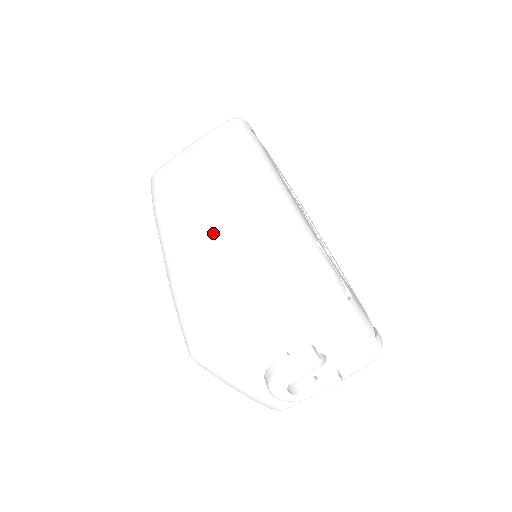
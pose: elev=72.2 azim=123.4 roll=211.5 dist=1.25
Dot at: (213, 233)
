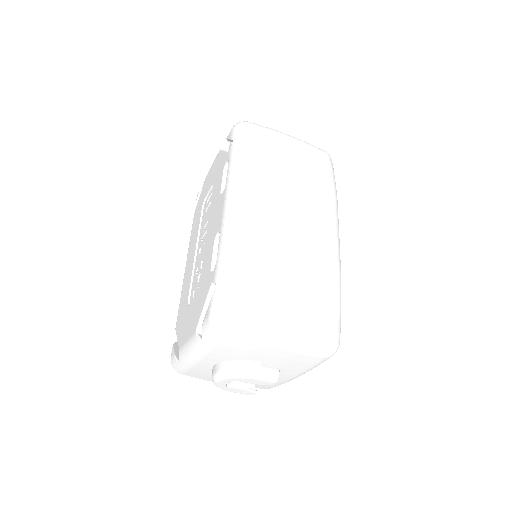
Dot at: (285, 242)
